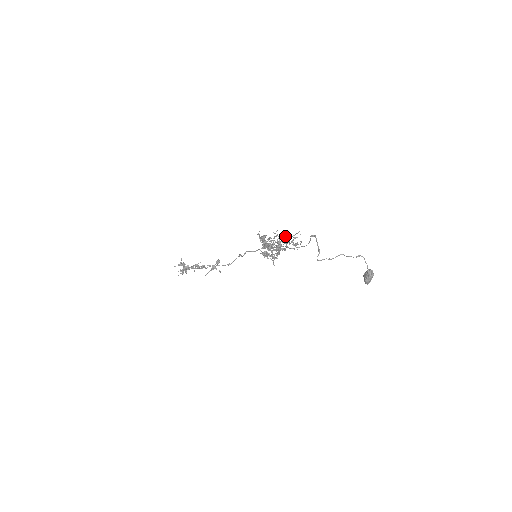
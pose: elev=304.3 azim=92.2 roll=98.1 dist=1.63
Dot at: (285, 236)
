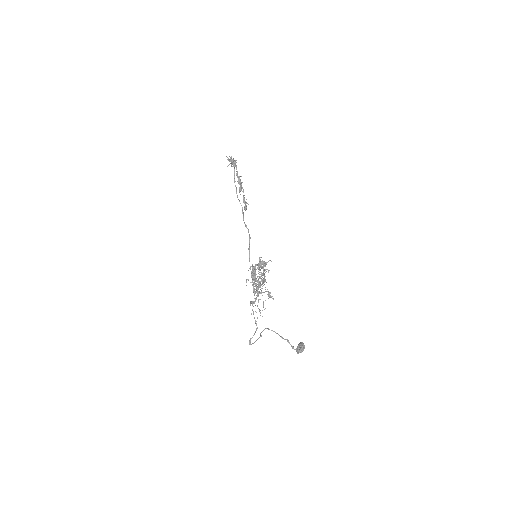
Dot at: (253, 303)
